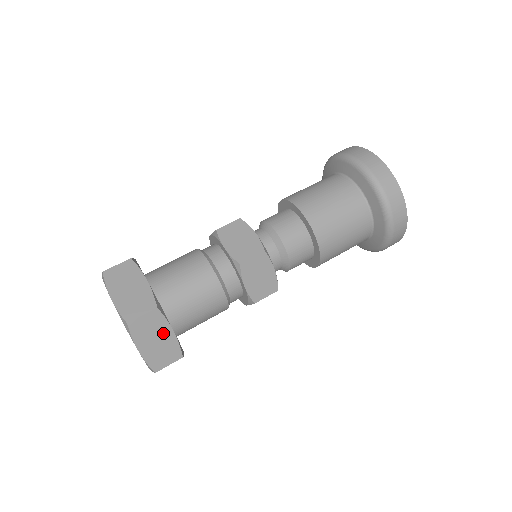
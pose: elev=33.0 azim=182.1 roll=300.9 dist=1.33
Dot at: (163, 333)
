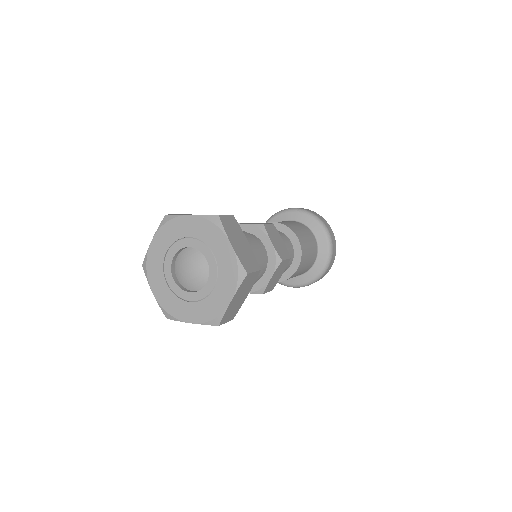
Dot at: (246, 293)
